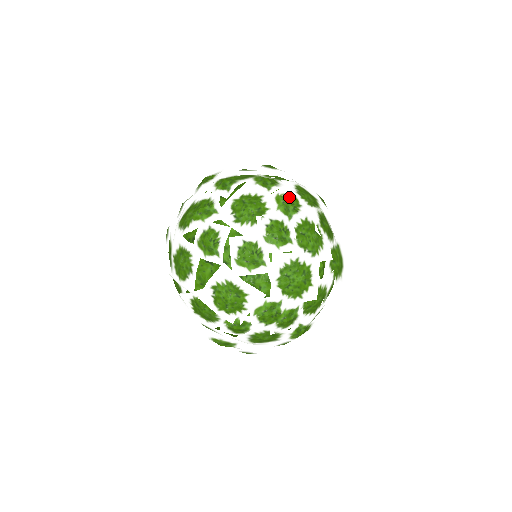
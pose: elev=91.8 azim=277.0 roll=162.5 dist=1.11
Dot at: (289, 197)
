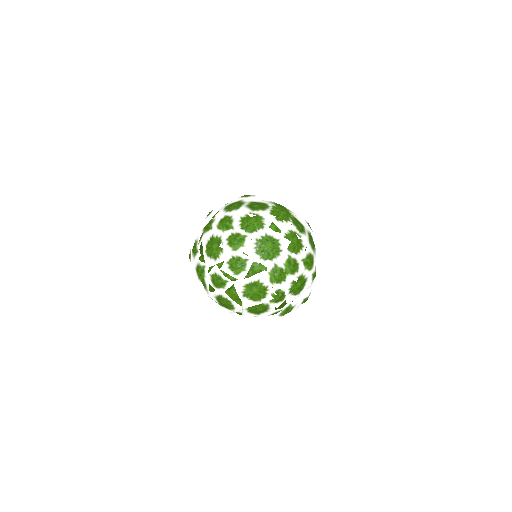
Dot at: (222, 220)
